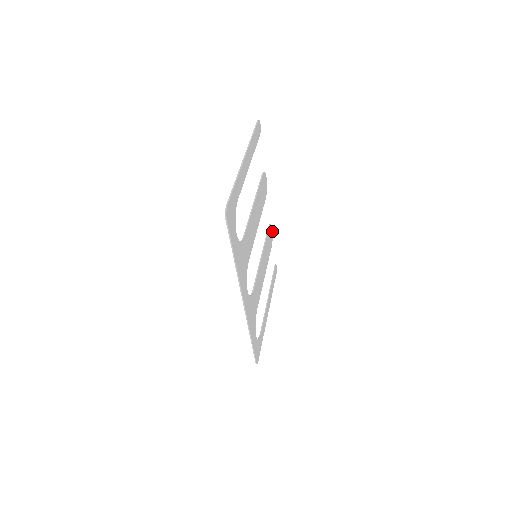
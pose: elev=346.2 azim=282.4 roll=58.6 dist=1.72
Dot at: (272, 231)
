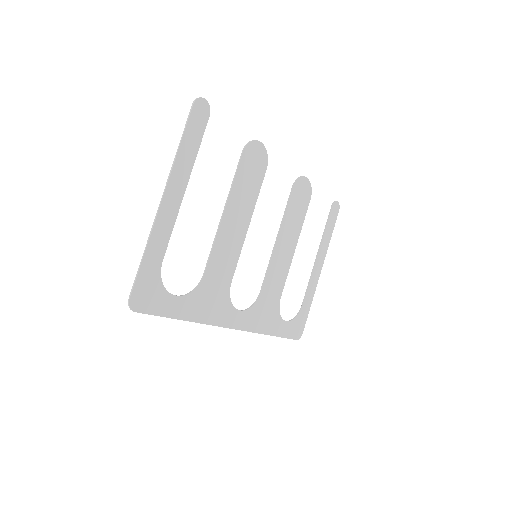
Dot at: (307, 180)
